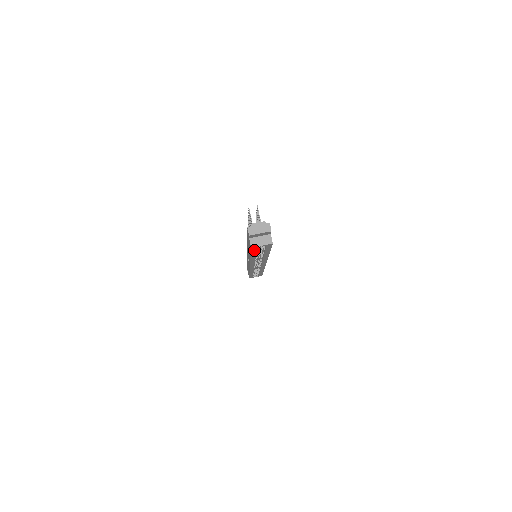
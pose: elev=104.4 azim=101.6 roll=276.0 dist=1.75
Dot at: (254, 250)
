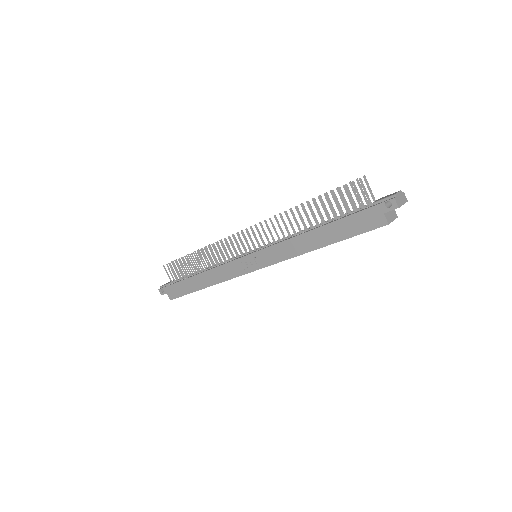
Dot at: (368, 230)
